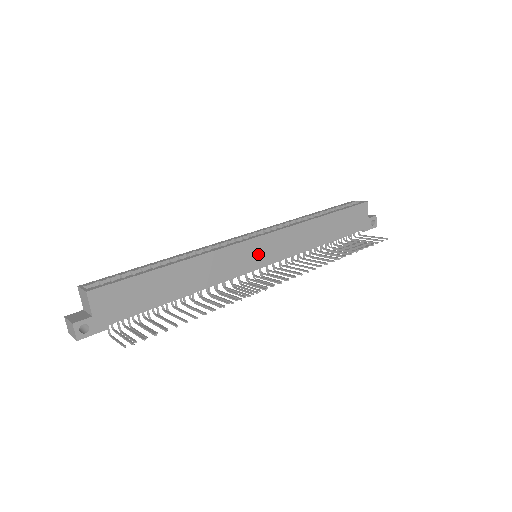
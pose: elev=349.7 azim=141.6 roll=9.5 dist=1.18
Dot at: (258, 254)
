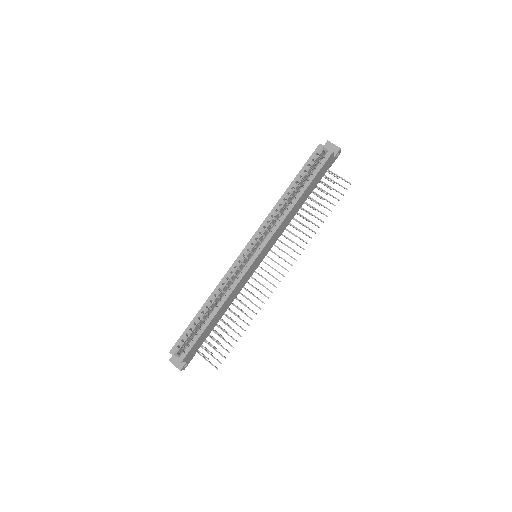
Dot at: (259, 261)
